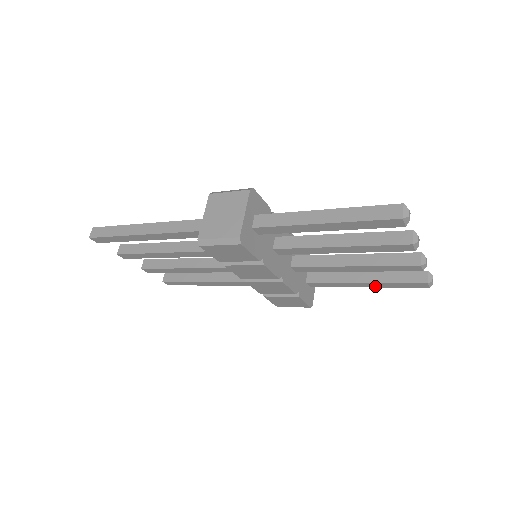
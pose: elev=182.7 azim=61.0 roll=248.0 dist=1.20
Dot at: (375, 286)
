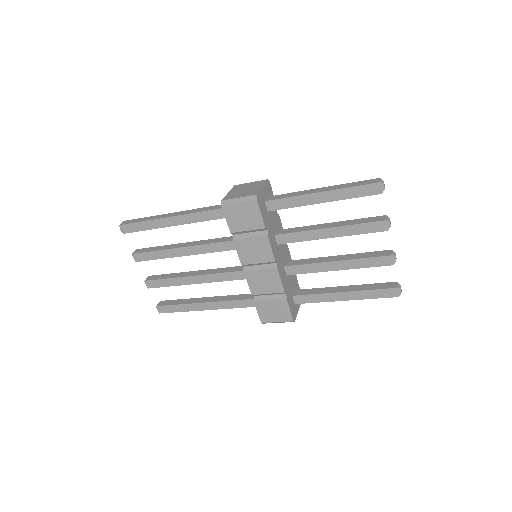
Dot at: (353, 298)
